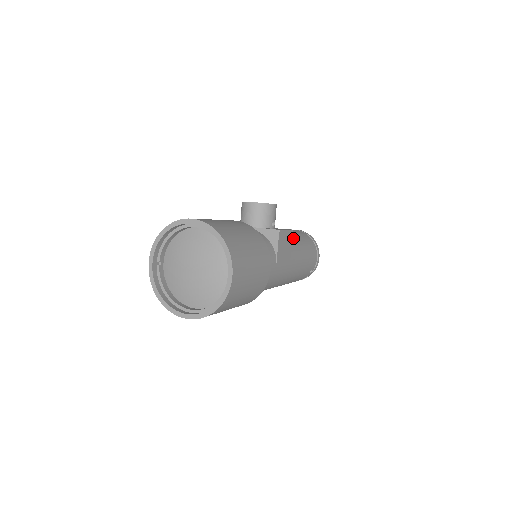
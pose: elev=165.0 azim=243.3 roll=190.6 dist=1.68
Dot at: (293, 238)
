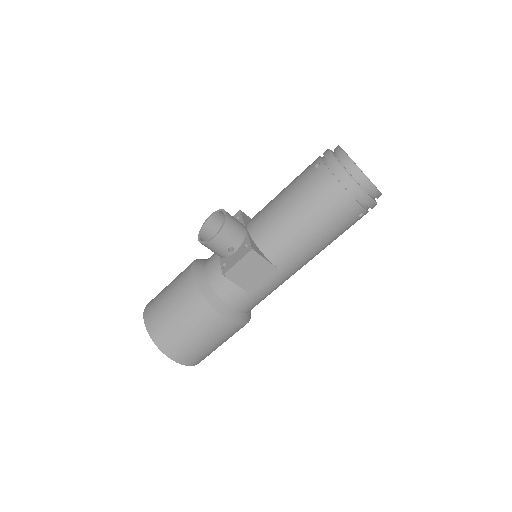
Dot at: (284, 224)
